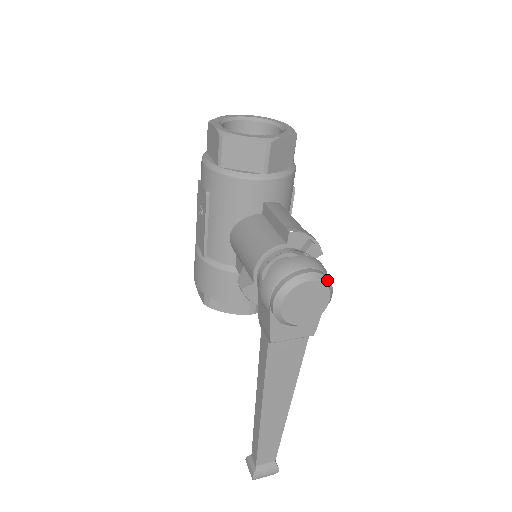
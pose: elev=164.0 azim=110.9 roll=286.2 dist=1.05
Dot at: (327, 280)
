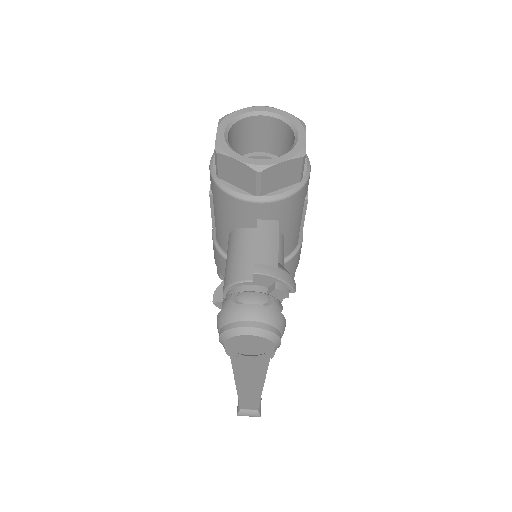
Dot at: (271, 335)
